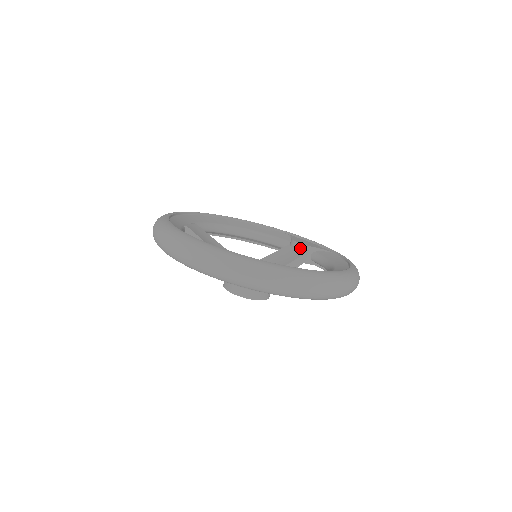
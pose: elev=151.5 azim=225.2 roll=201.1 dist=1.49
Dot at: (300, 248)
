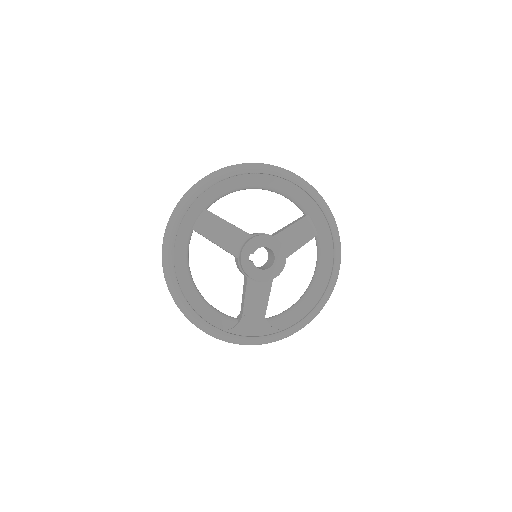
Dot at: occluded
